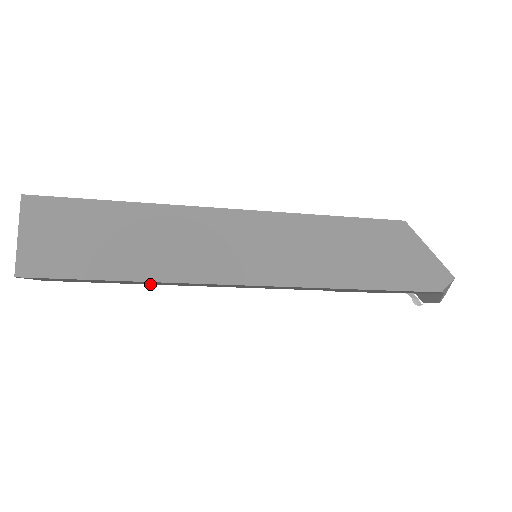
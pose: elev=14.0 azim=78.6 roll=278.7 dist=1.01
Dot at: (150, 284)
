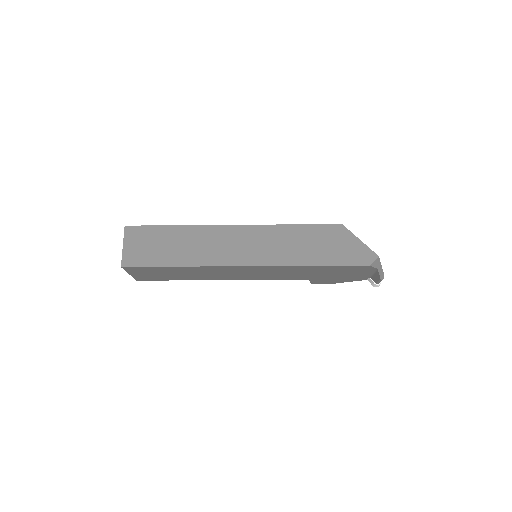
Dot at: occluded
